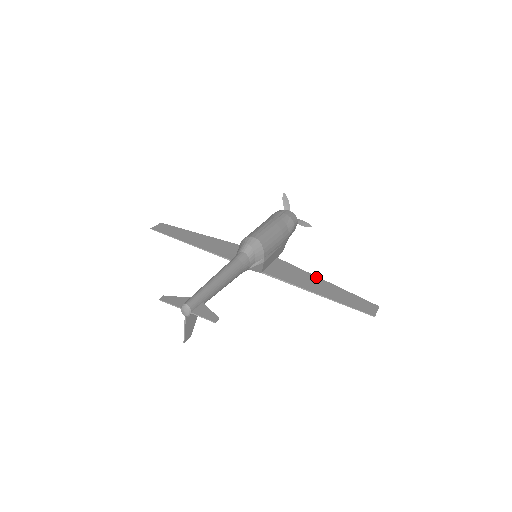
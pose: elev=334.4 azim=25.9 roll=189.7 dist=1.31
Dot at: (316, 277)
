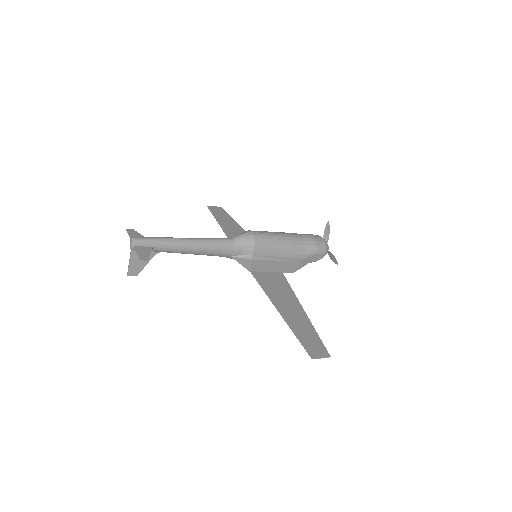
Dot at: (298, 302)
